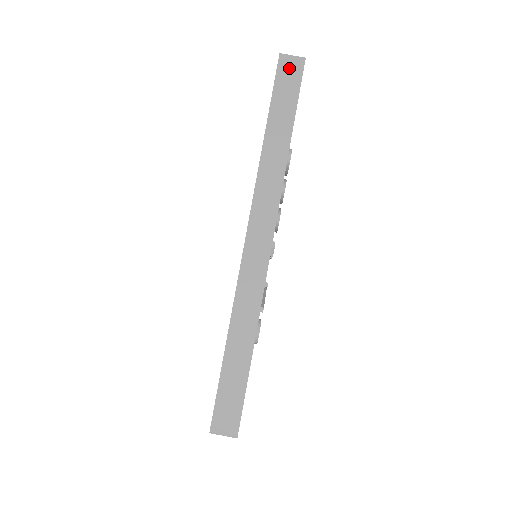
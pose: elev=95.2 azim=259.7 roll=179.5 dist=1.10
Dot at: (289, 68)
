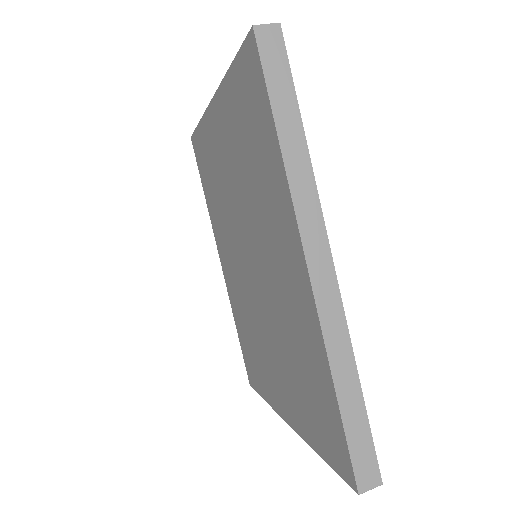
Dot at: occluded
